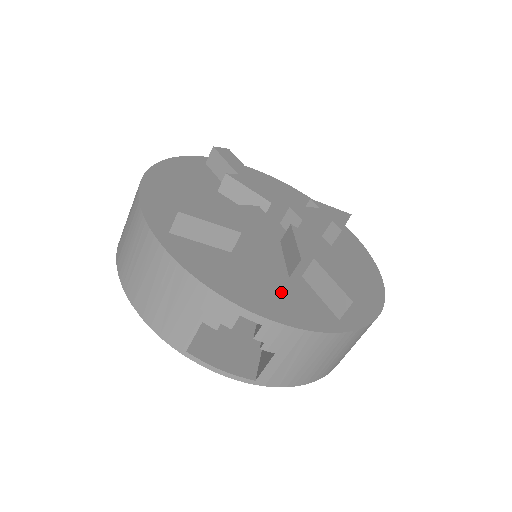
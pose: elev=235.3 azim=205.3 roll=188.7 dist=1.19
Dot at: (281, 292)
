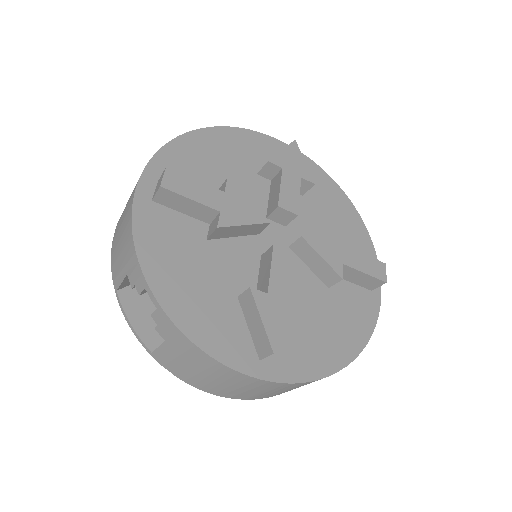
Dot at: (340, 314)
